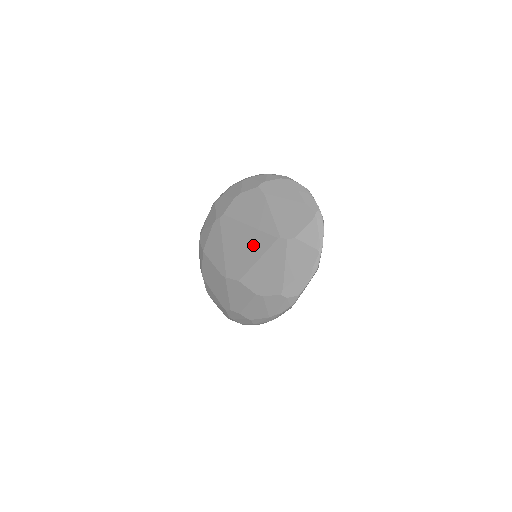
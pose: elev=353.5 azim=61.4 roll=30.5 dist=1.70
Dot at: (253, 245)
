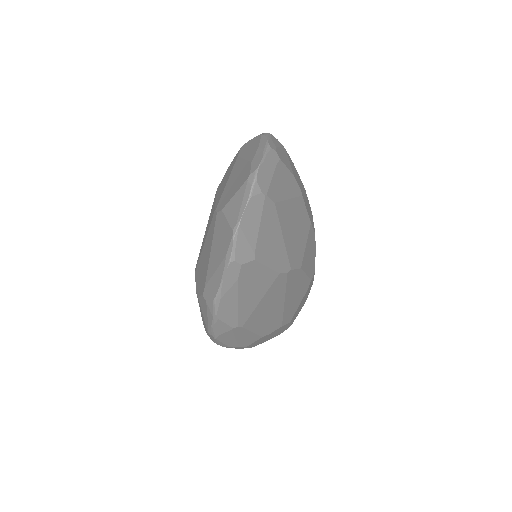
Dot at: occluded
